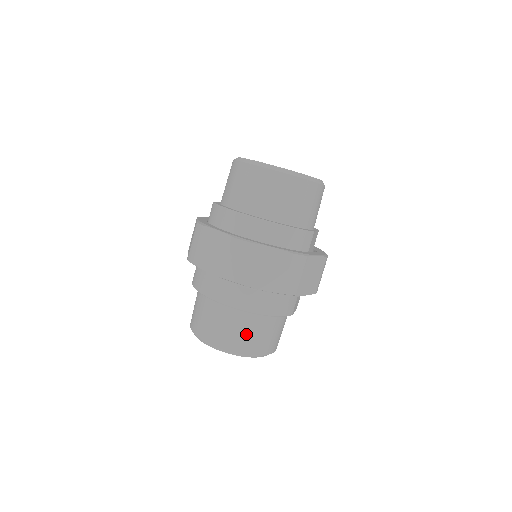
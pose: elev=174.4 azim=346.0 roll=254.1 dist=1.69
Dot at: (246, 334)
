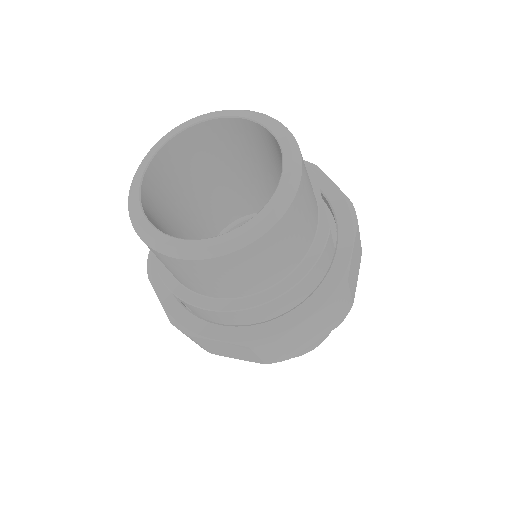
Dot at: occluded
